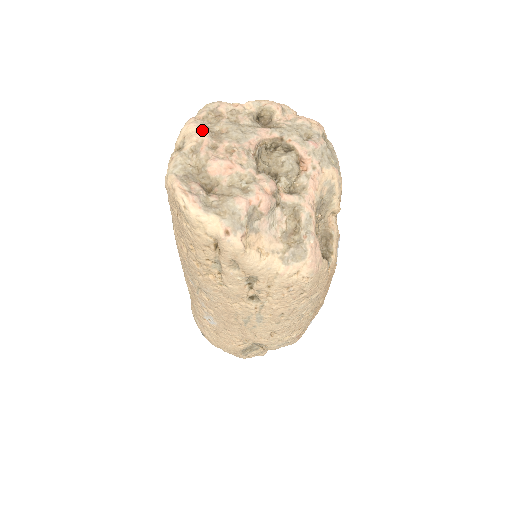
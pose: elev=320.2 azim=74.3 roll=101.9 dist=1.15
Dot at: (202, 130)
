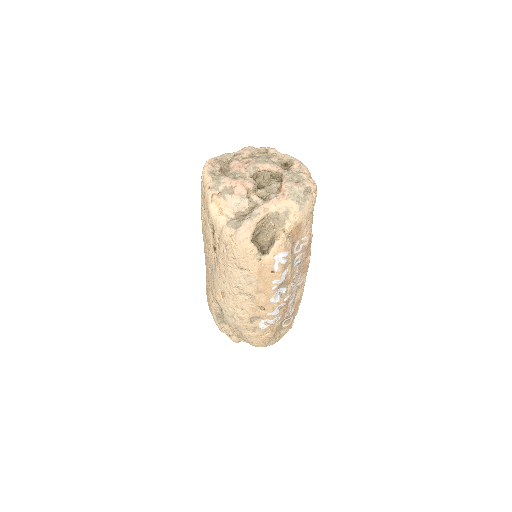
Dot at: (248, 150)
